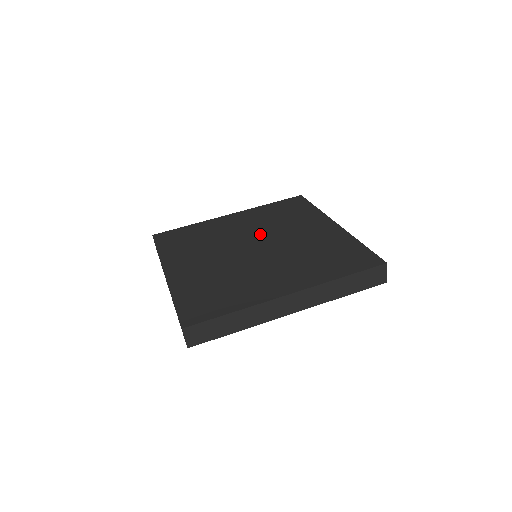
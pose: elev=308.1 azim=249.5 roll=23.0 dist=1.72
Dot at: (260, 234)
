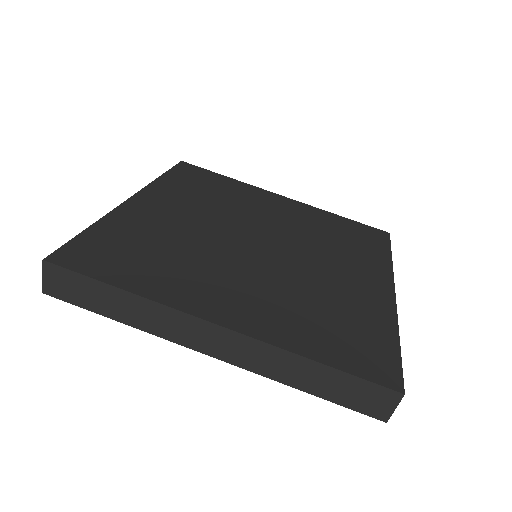
Dot at: (233, 223)
